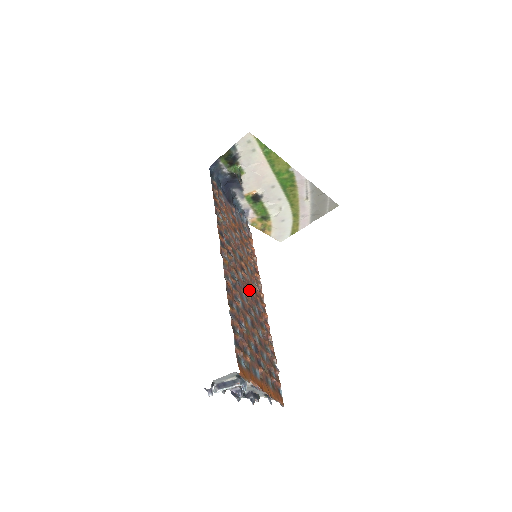
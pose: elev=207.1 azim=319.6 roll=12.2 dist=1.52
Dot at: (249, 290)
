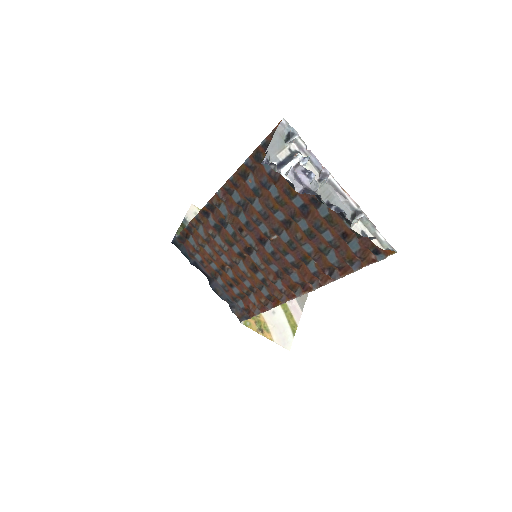
Dot at: (267, 253)
